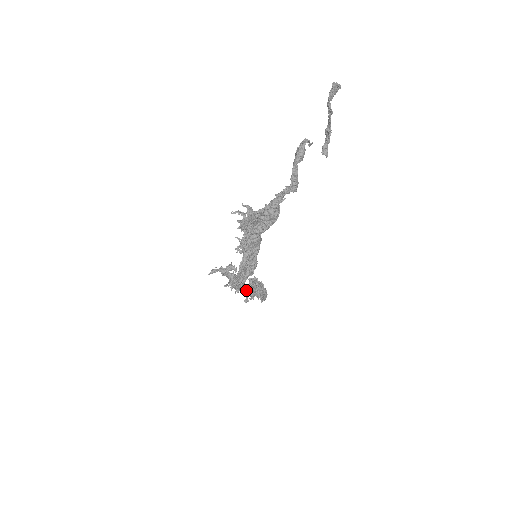
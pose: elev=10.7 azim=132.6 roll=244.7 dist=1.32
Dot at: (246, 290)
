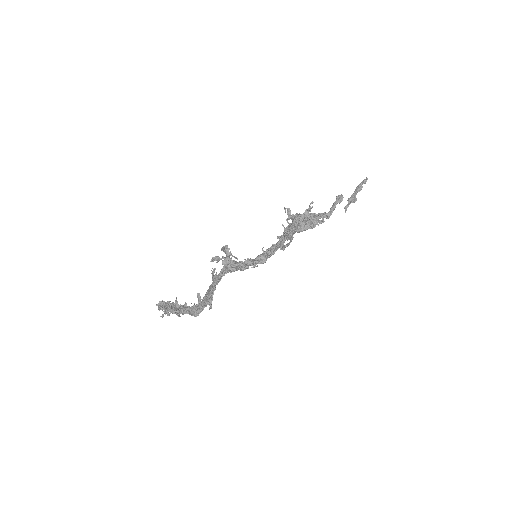
Dot at: (215, 287)
